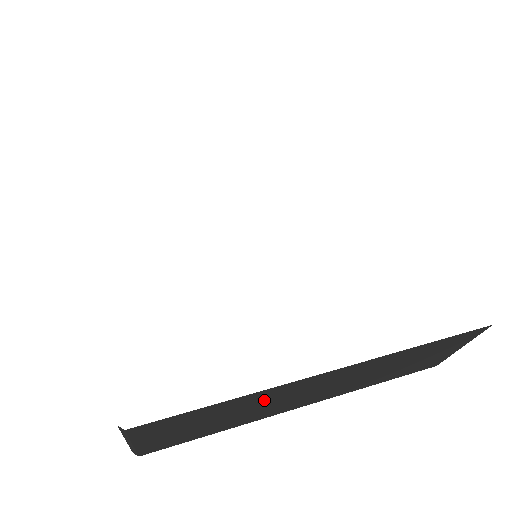
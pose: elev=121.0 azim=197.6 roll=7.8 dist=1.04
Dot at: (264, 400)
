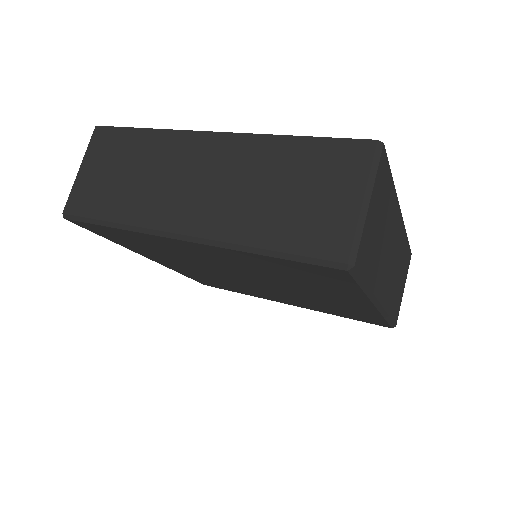
Dot at: (390, 226)
